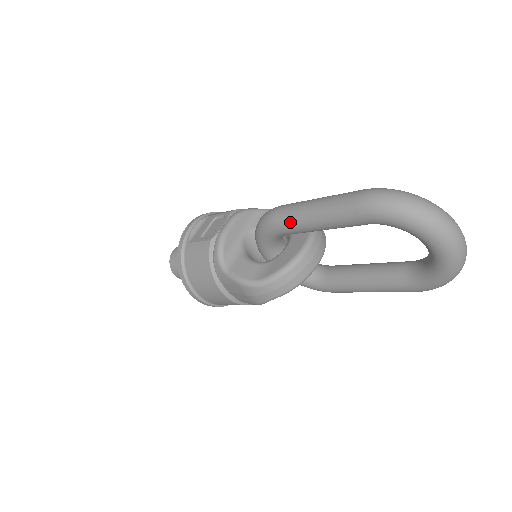
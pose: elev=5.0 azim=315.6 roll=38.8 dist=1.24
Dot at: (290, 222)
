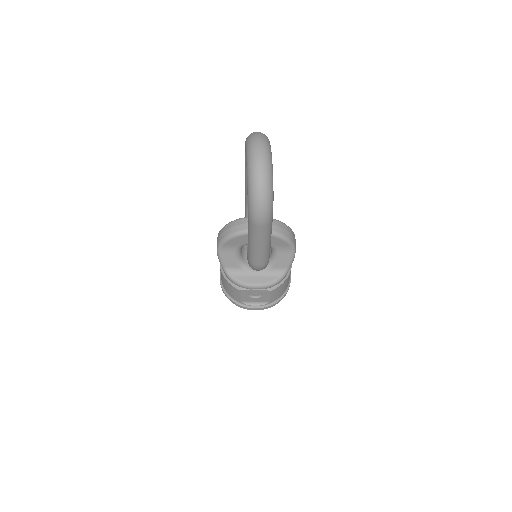
Dot at: occluded
